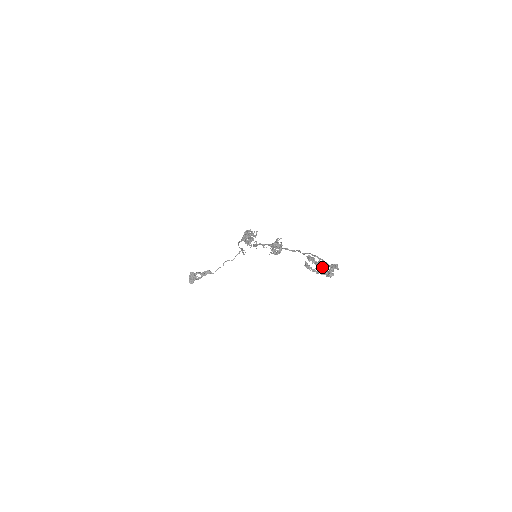
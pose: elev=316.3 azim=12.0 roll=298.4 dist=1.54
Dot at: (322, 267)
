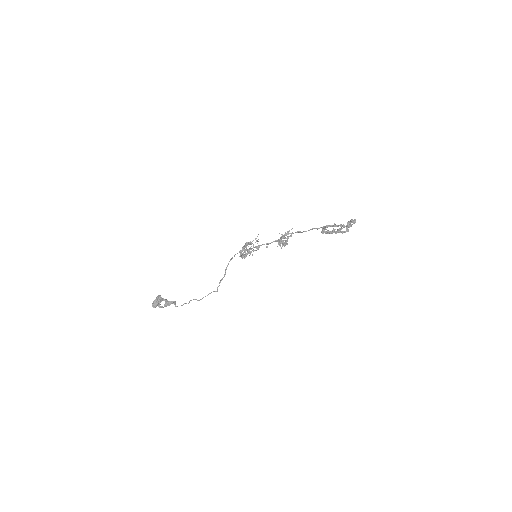
Dot at: (340, 225)
